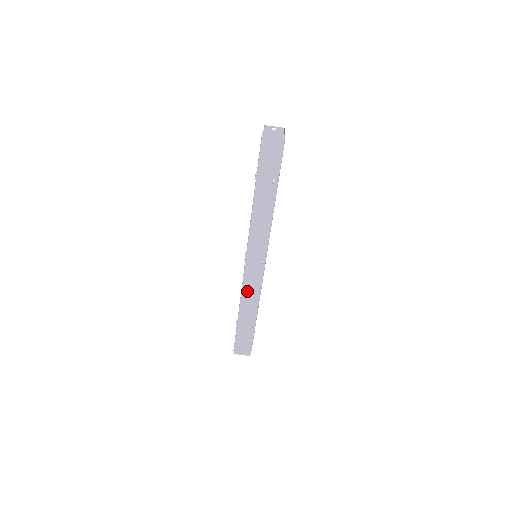
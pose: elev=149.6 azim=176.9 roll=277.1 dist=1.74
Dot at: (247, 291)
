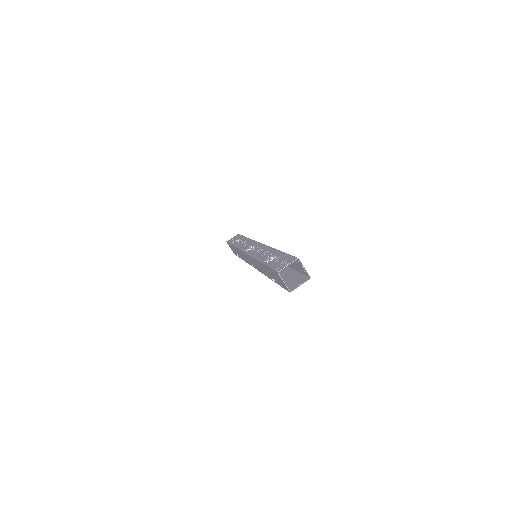
Dot at: (241, 253)
